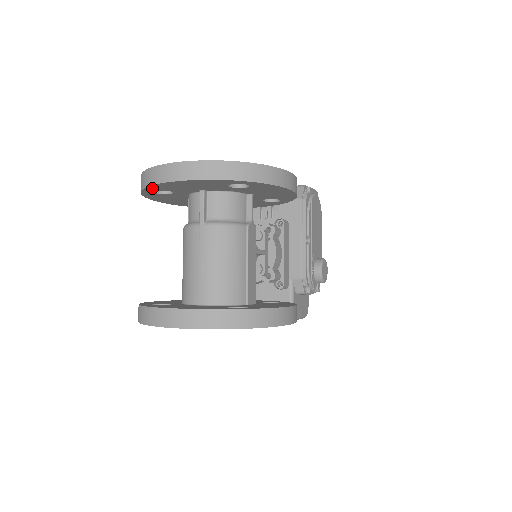
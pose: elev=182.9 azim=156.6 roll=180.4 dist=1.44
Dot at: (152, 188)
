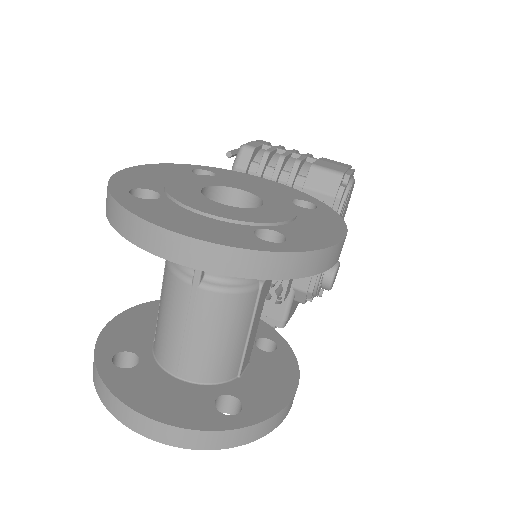
Dot at: occluded
